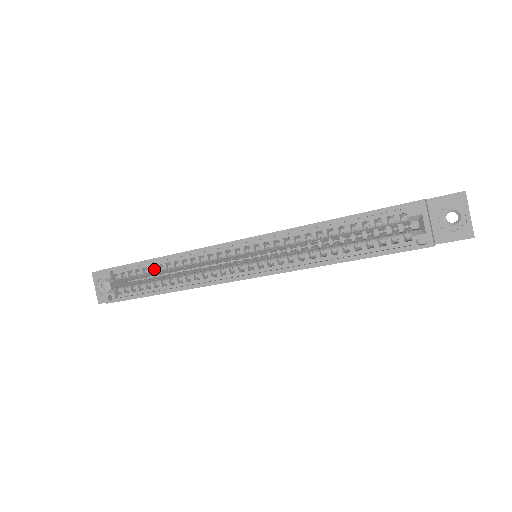
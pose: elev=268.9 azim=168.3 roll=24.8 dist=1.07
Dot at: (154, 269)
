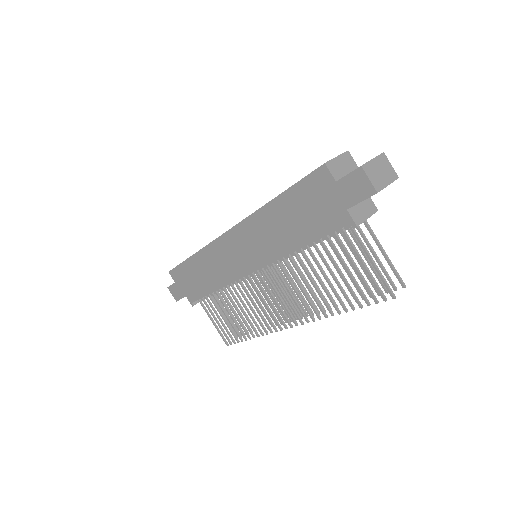
Dot at: occluded
